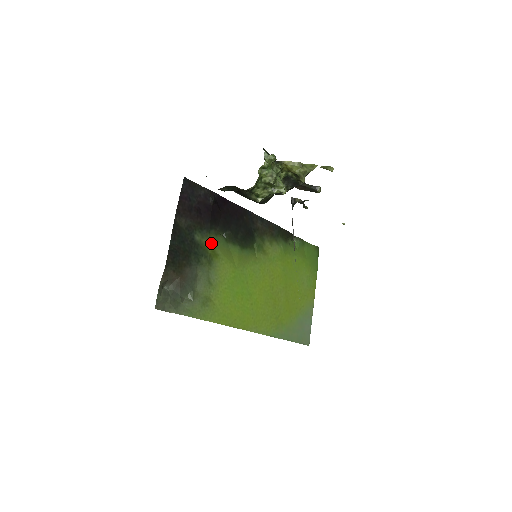
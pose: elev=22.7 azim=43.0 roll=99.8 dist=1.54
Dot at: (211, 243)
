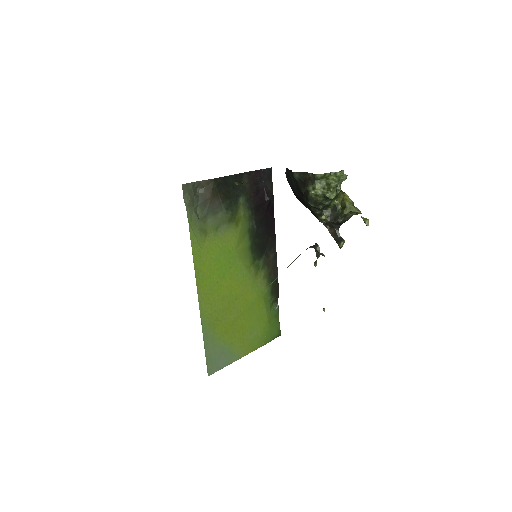
Dot at: (243, 215)
